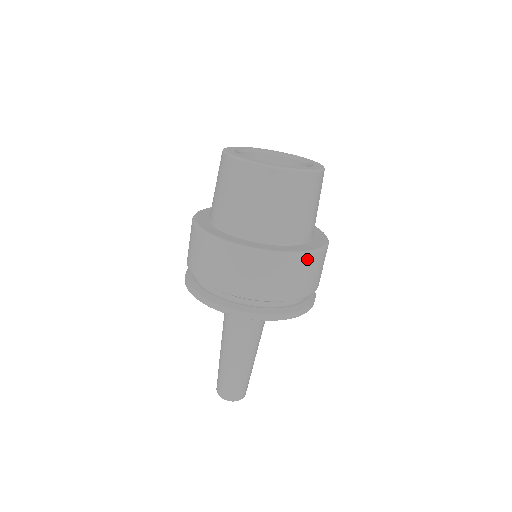
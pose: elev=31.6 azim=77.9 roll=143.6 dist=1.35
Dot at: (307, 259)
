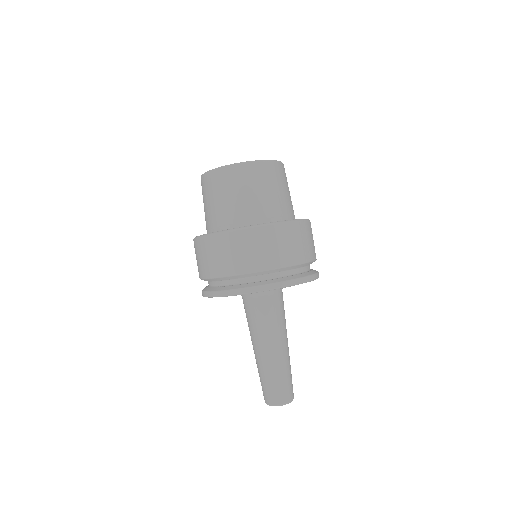
Dot at: (253, 232)
